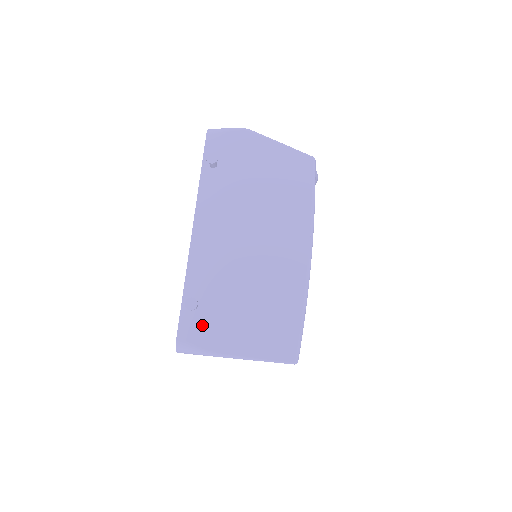
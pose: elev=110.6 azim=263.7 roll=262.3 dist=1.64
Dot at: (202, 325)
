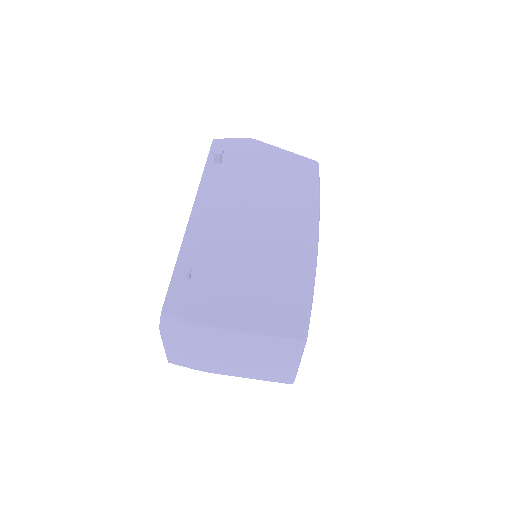
Dot at: (194, 296)
